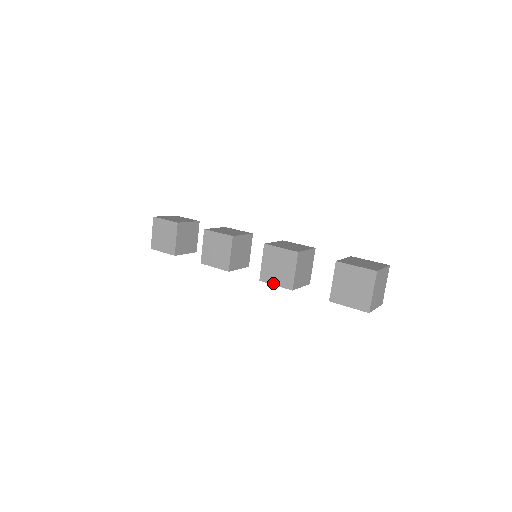
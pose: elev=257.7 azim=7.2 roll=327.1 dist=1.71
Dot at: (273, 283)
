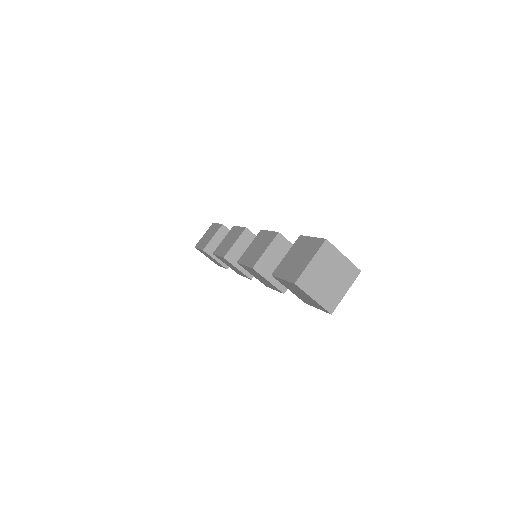
Dot at: occluded
